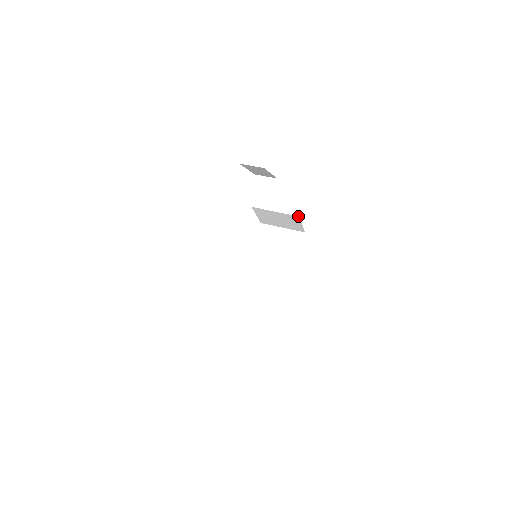
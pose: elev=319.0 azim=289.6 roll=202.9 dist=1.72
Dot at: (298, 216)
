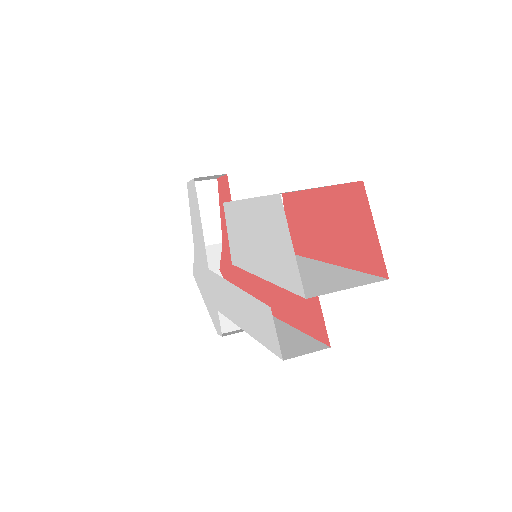
Dot at: occluded
